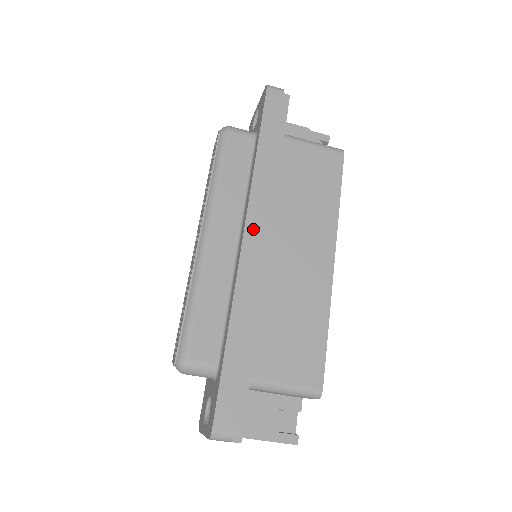
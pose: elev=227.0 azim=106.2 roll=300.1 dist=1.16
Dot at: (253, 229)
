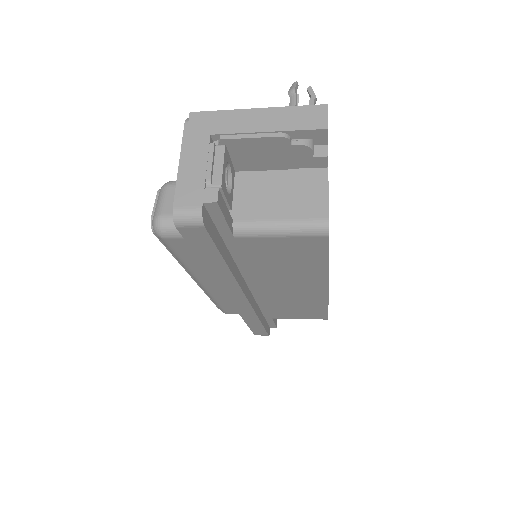
Dot at: (235, 297)
